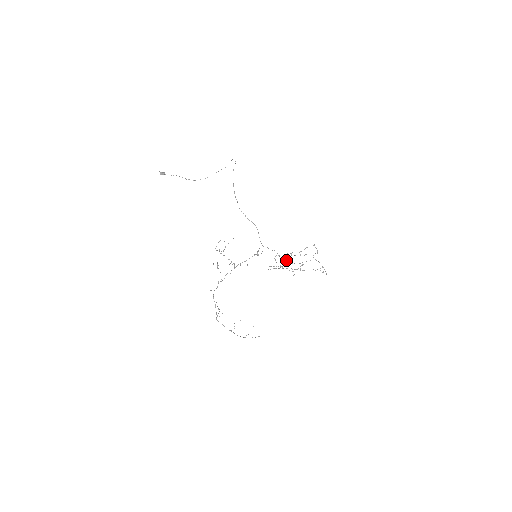
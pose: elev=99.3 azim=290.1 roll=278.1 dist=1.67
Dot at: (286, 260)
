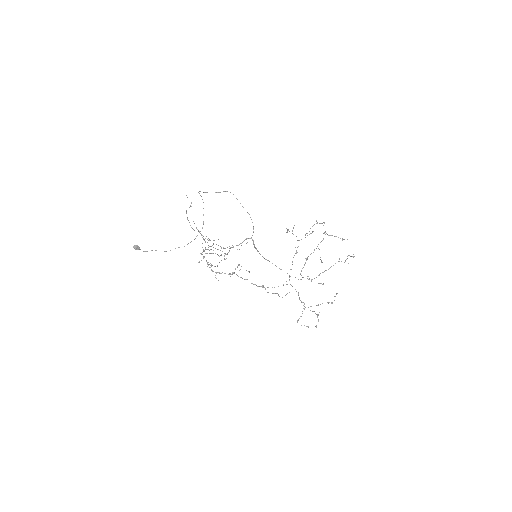
Dot at: (296, 252)
